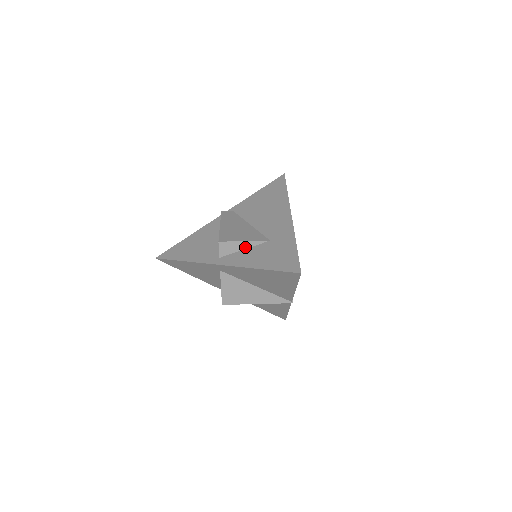
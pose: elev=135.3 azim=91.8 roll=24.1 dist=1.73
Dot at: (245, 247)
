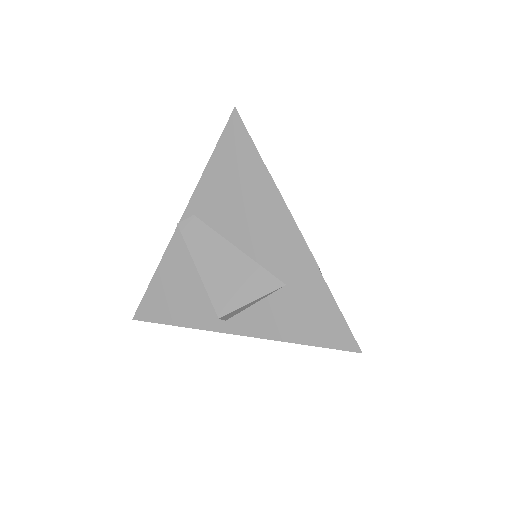
Dot at: (255, 302)
